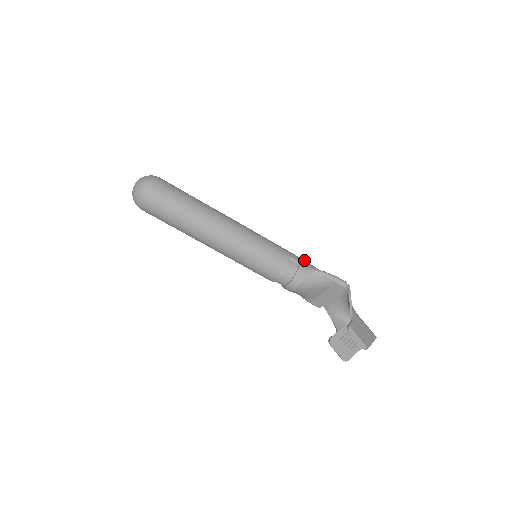
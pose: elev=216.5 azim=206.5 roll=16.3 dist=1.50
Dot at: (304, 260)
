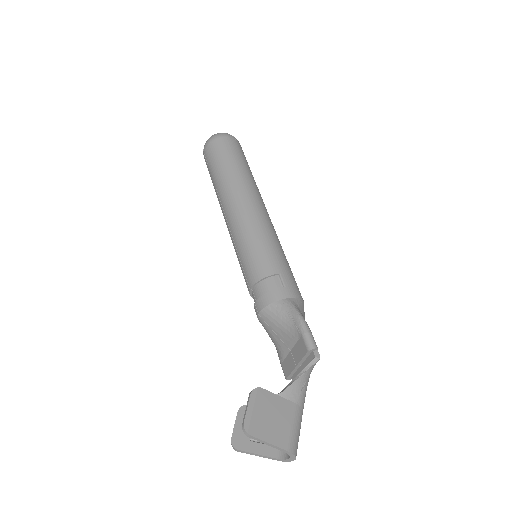
Dot at: (298, 293)
